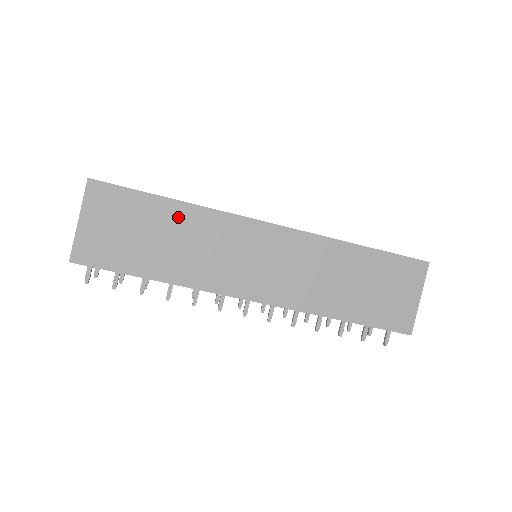
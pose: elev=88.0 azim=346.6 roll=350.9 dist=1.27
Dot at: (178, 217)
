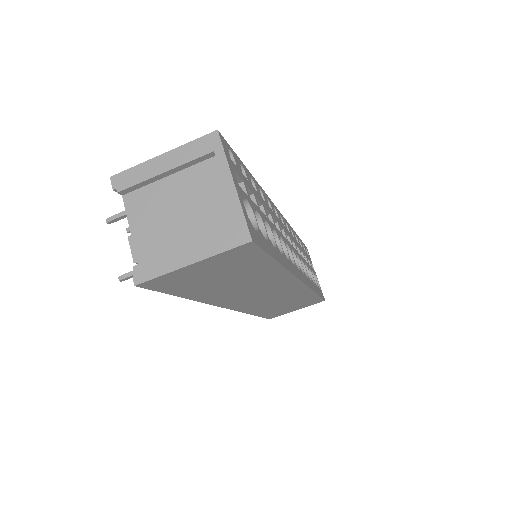
Dot at: (265, 273)
